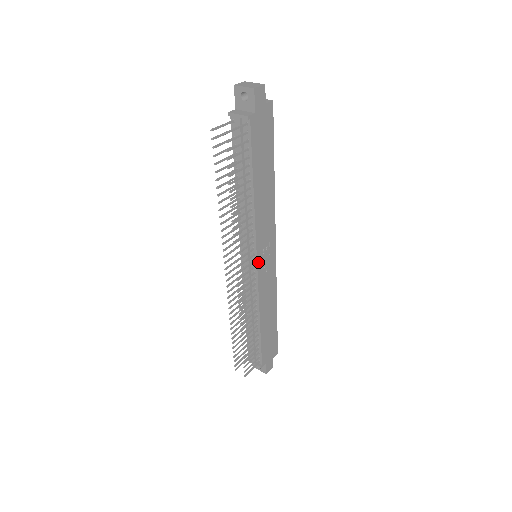
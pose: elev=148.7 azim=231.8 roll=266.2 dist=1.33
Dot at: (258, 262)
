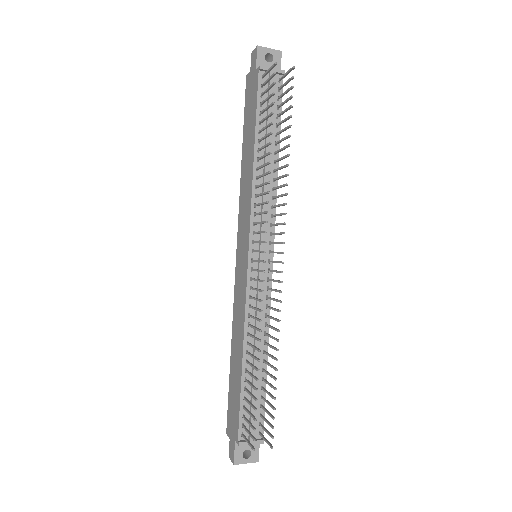
Dot at: (272, 254)
